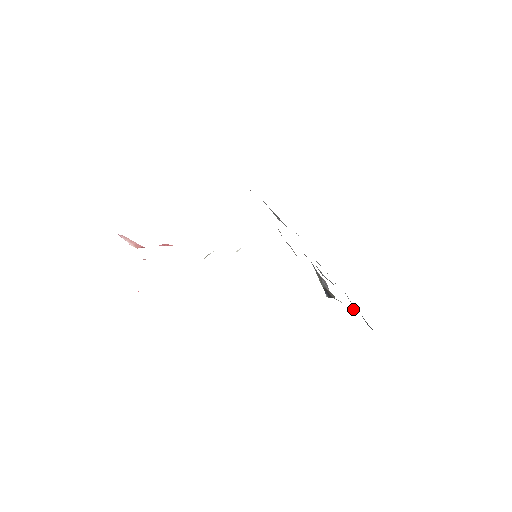
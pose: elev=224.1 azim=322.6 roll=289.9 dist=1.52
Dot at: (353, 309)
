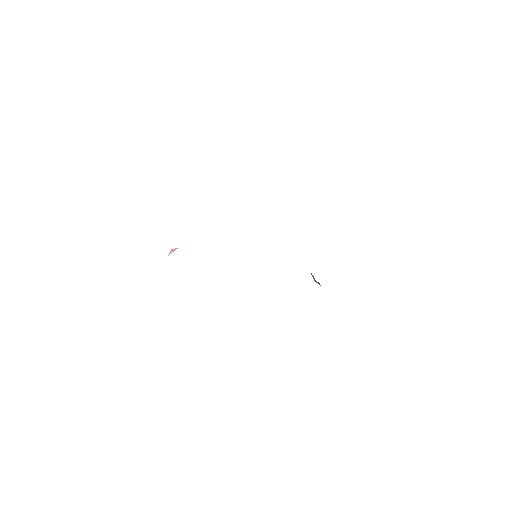
Dot at: occluded
